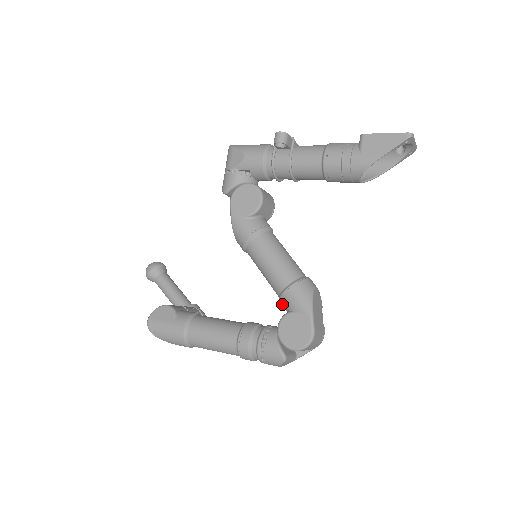
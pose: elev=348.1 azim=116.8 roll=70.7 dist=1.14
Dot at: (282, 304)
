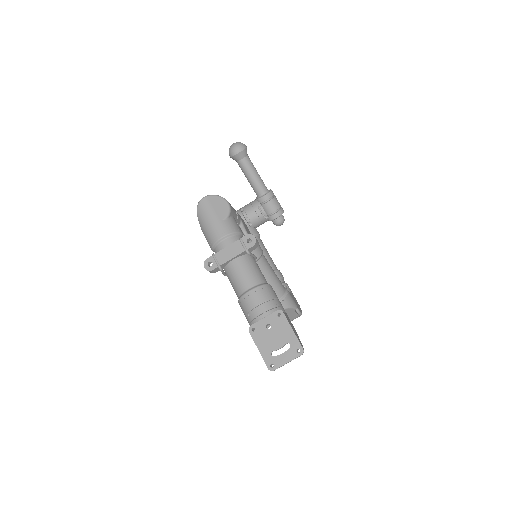
Dot at: occluded
